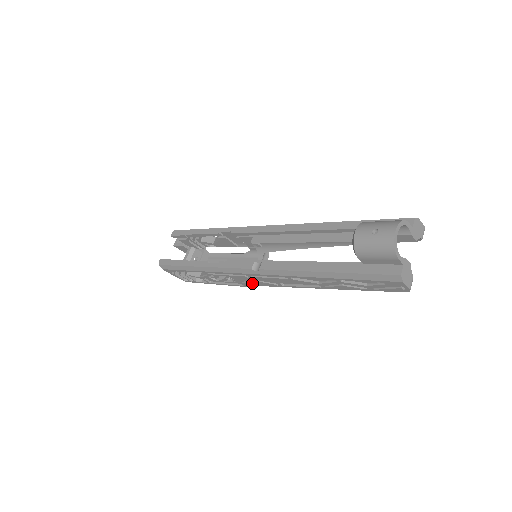
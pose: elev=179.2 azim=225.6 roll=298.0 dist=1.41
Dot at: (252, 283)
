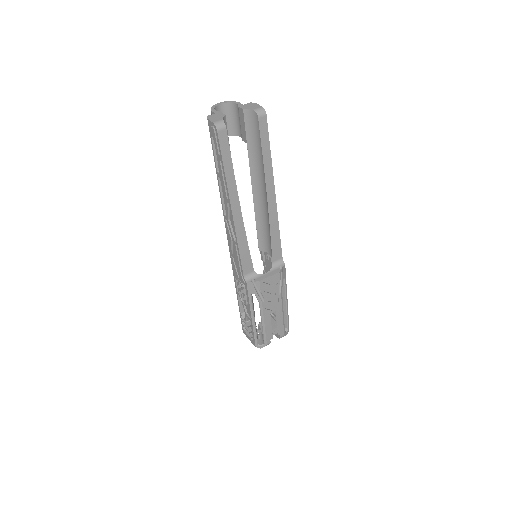
Dot at: (239, 268)
